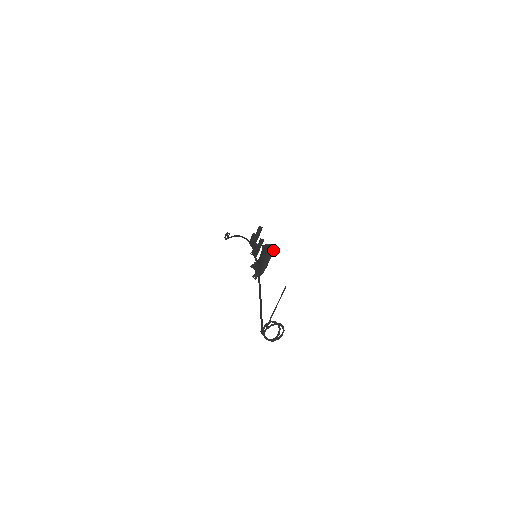
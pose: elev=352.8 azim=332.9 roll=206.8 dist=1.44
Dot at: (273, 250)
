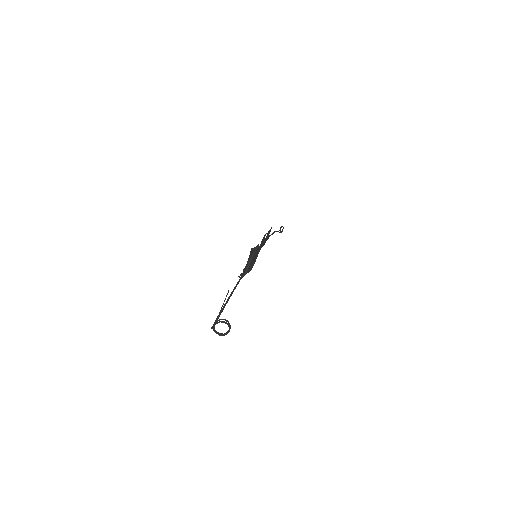
Dot at: (253, 253)
